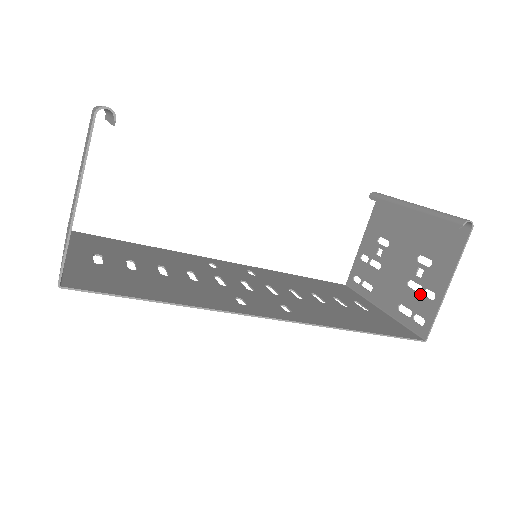
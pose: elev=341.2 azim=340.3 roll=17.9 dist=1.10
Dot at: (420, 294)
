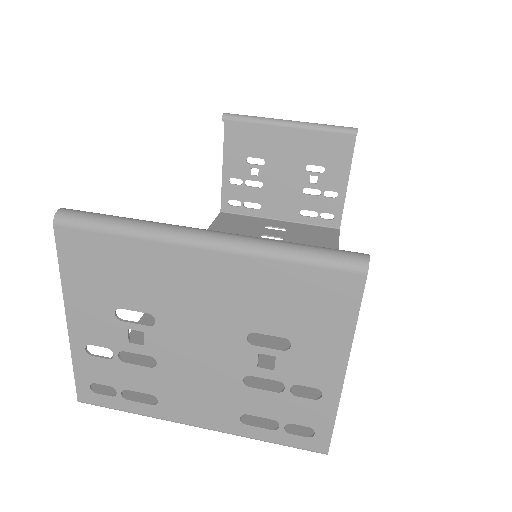
Dot at: (321, 197)
